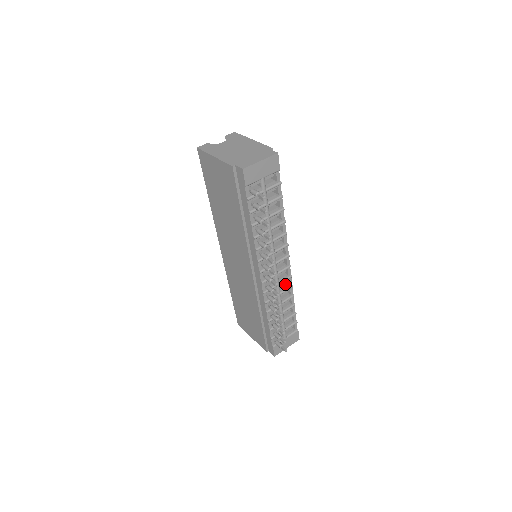
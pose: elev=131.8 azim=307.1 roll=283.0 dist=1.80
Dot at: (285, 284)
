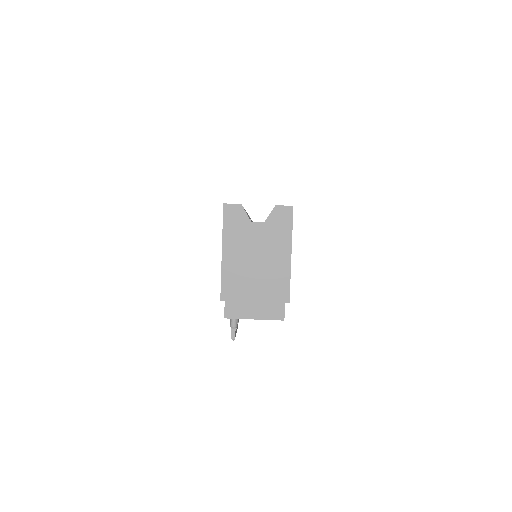
Dot at: occluded
